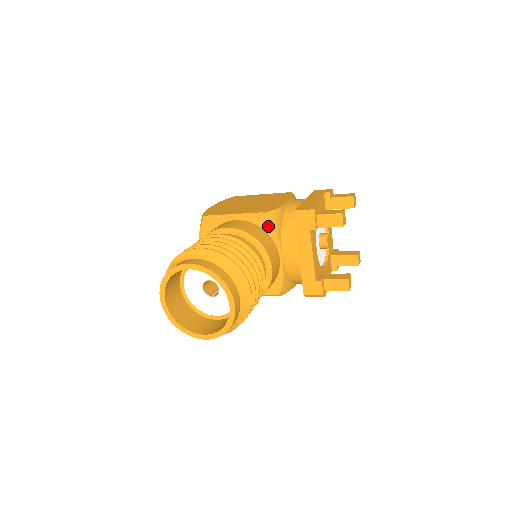
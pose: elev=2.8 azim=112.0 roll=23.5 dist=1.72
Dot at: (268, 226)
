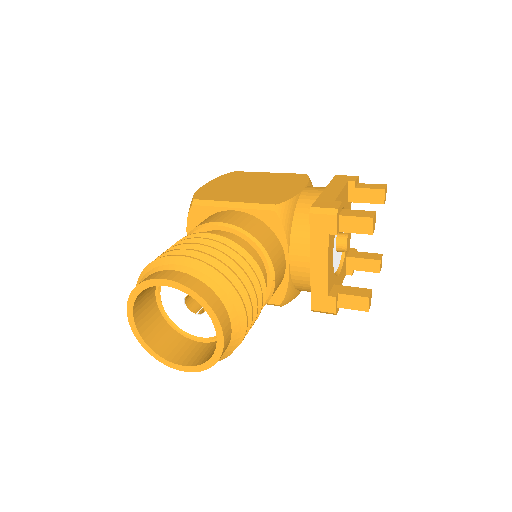
Dot at: (275, 222)
